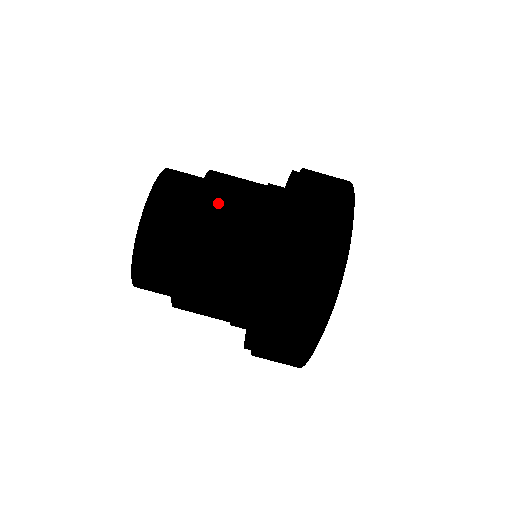
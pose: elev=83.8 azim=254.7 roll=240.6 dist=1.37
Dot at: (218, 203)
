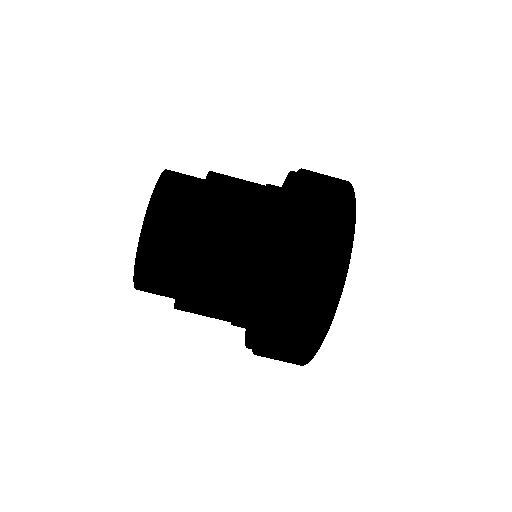
Dot at: (226, 188)
